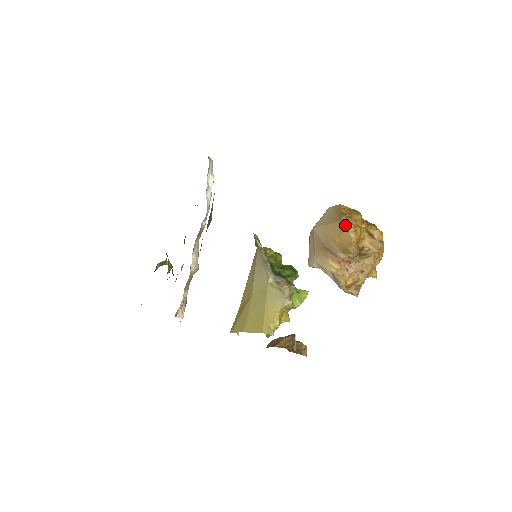
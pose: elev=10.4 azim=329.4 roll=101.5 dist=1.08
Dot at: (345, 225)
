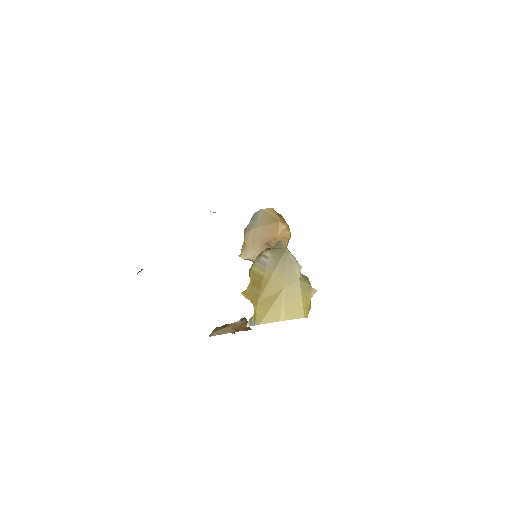
Dot at: (284, 225)
